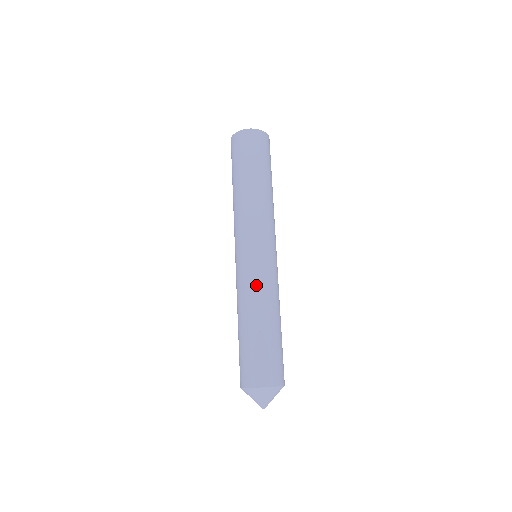
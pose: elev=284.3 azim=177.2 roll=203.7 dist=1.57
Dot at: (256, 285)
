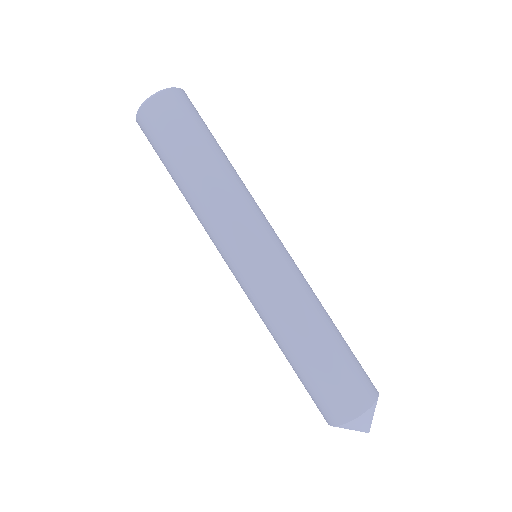
Dot at: (267, 306)
